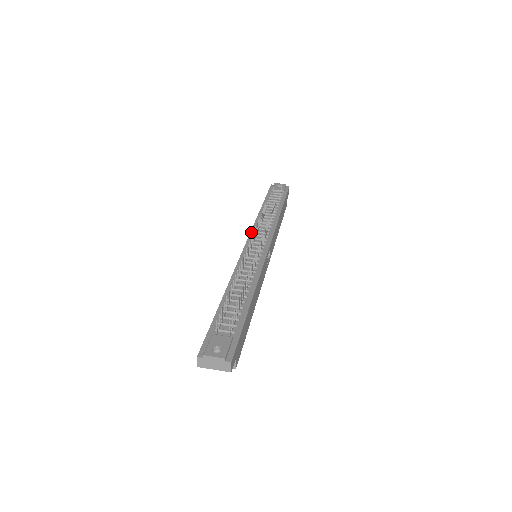
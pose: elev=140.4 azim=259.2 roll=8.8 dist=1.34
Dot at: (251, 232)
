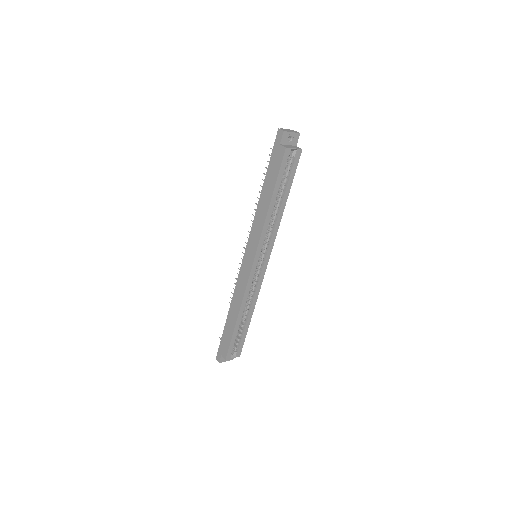
Dot at: (239, 275)
